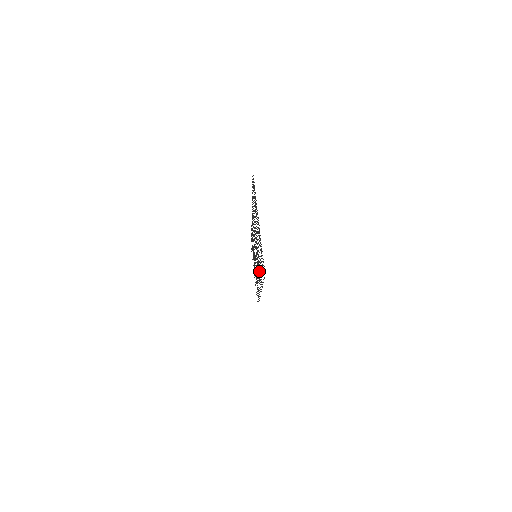
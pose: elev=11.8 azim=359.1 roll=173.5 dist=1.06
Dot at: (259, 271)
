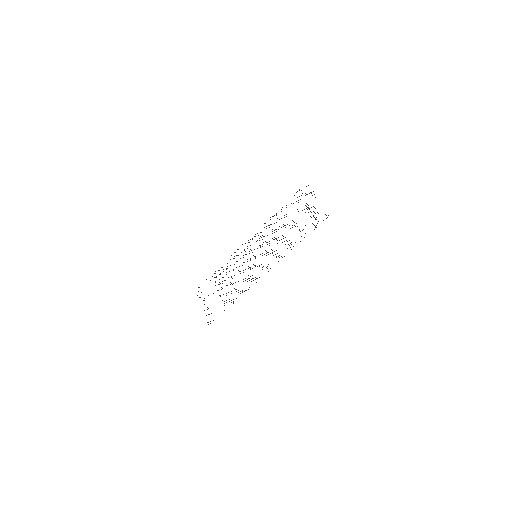
Dot at: occluded
